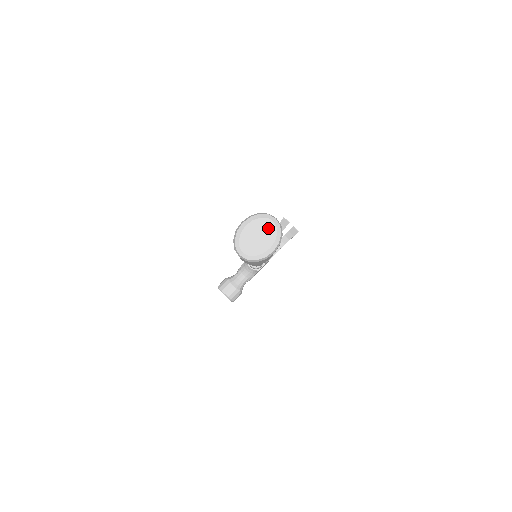
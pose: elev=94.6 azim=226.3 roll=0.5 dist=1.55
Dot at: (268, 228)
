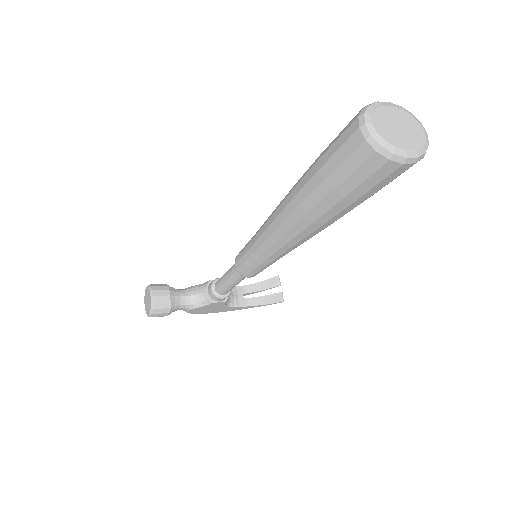
Dot at: (416, 132)
